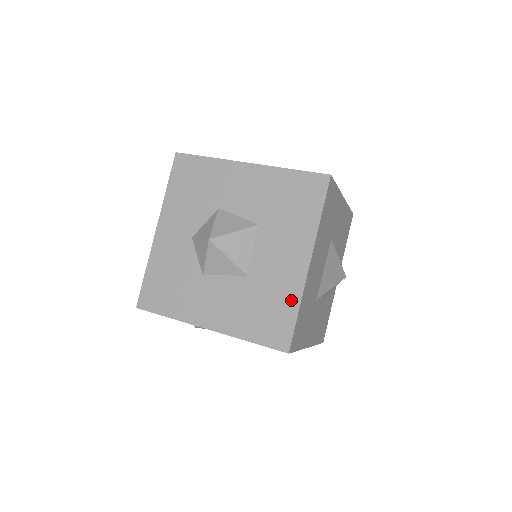
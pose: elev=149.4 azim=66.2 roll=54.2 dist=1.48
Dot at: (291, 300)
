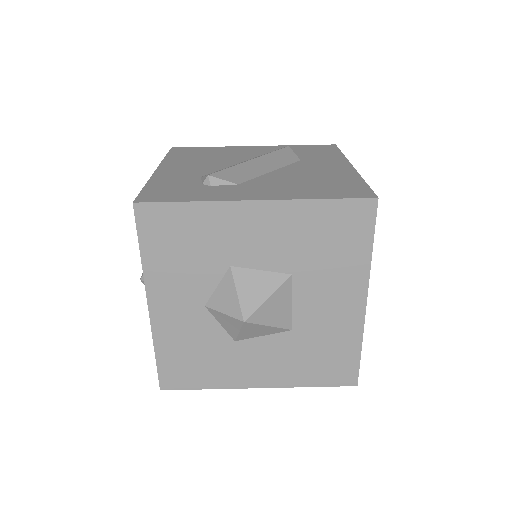
Dot at: (351, 341)
